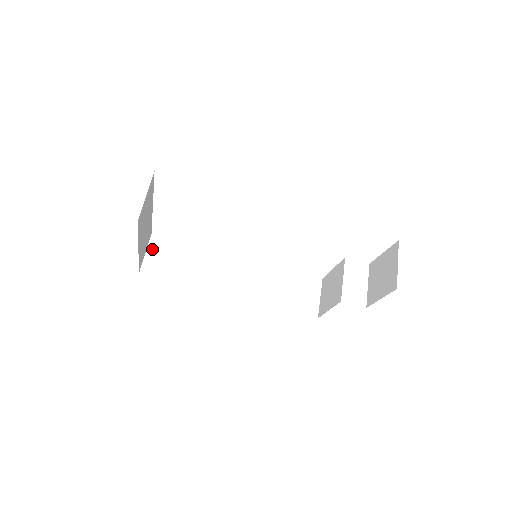
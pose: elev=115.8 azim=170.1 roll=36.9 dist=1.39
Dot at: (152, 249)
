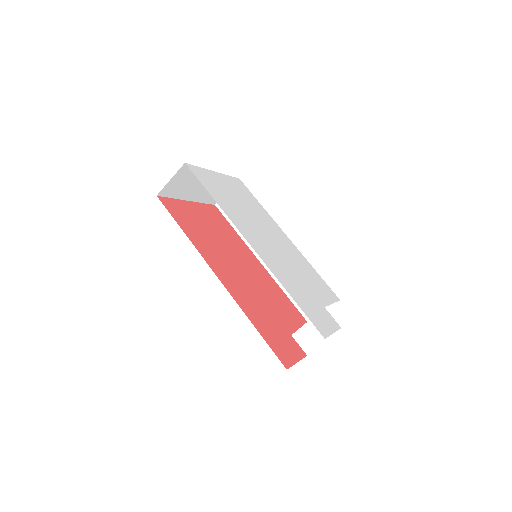
Dot at: occluded
